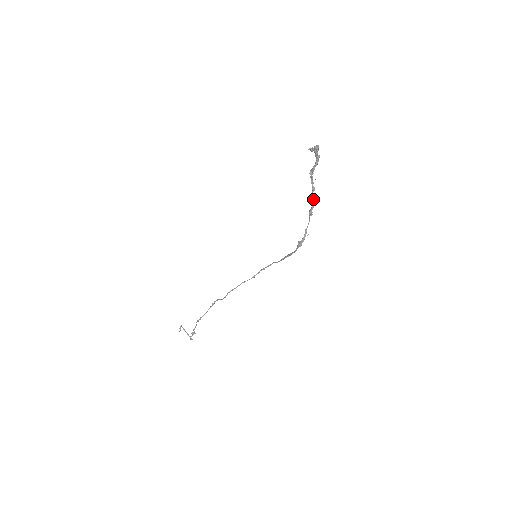
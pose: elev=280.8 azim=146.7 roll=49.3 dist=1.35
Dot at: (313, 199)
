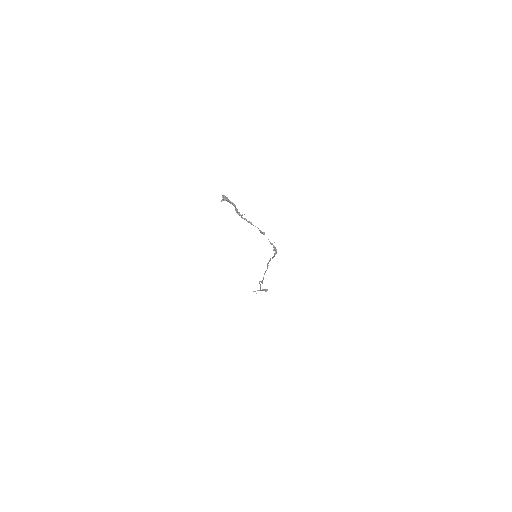
Dot at: occluded
